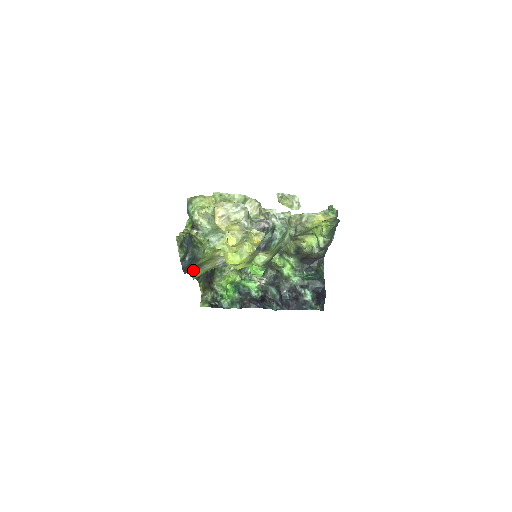
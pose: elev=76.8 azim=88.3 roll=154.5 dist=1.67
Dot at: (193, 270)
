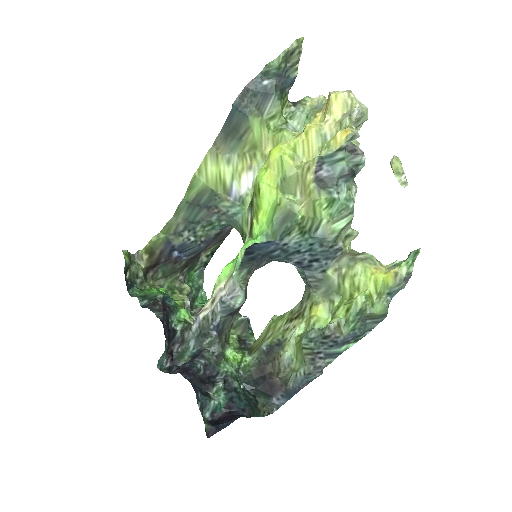
Dot at: (228, 136)
